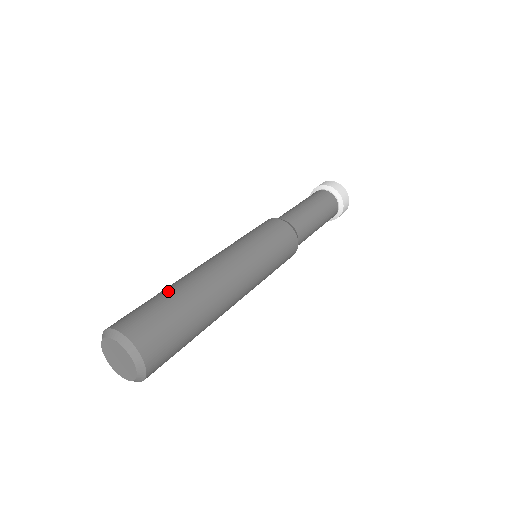
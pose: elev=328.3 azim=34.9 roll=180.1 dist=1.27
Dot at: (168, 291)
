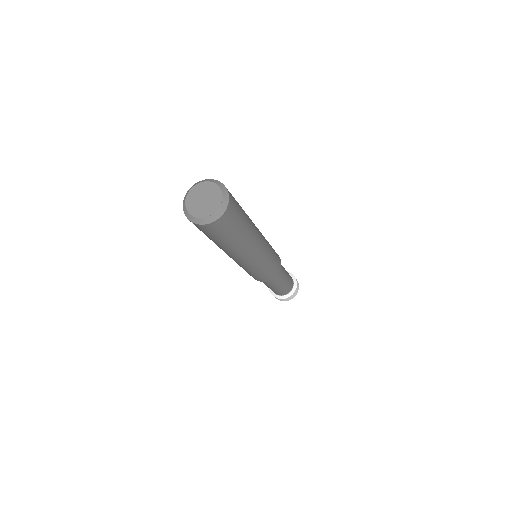
Dot at: occluded
